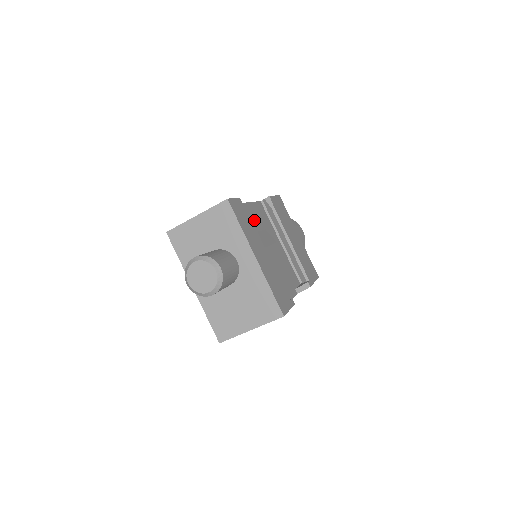
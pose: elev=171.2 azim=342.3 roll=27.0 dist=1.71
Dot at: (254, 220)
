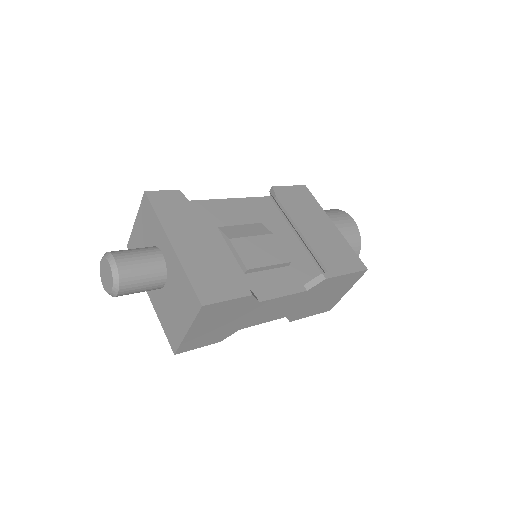
Dot at: (235, 214)
